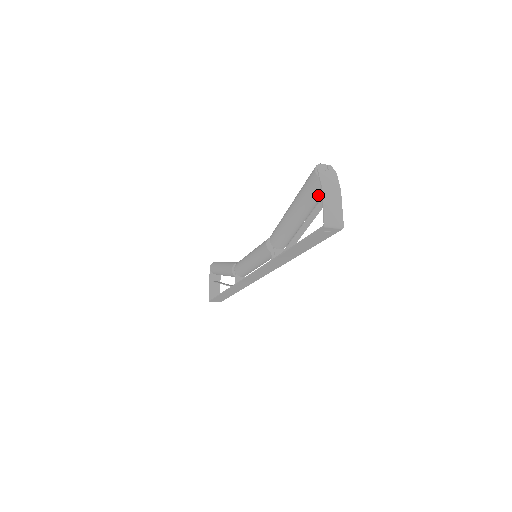
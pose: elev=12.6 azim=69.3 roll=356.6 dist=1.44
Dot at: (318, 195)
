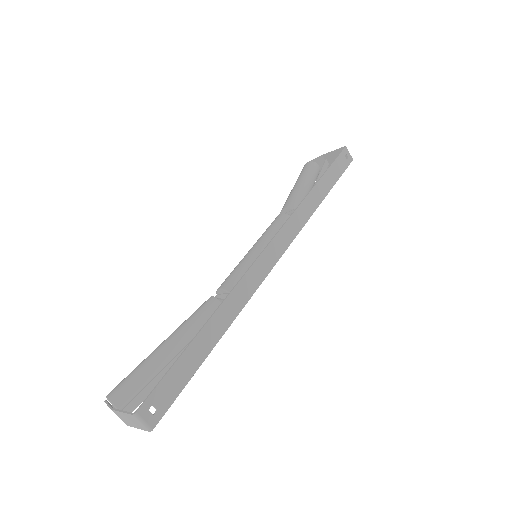
Dot at: (316, 173)
